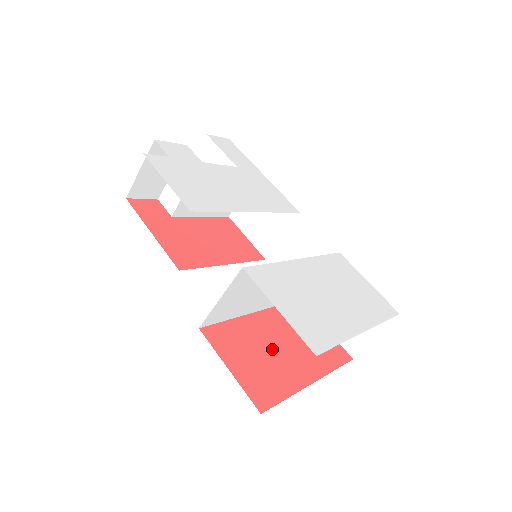
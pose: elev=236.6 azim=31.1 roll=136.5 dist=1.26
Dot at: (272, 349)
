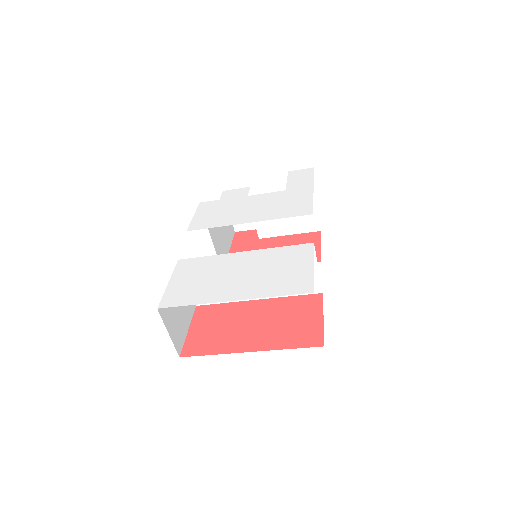
Dot at: (238, 324)
